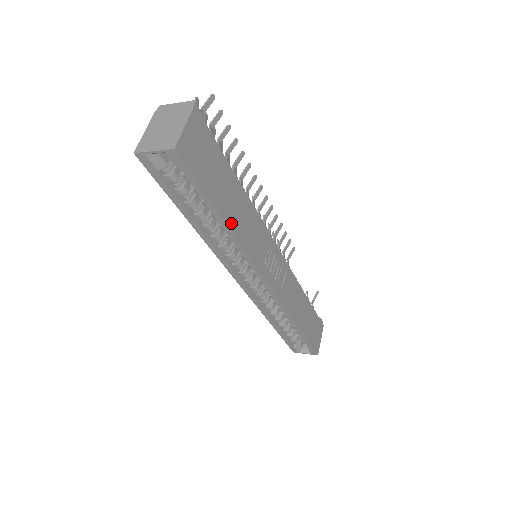
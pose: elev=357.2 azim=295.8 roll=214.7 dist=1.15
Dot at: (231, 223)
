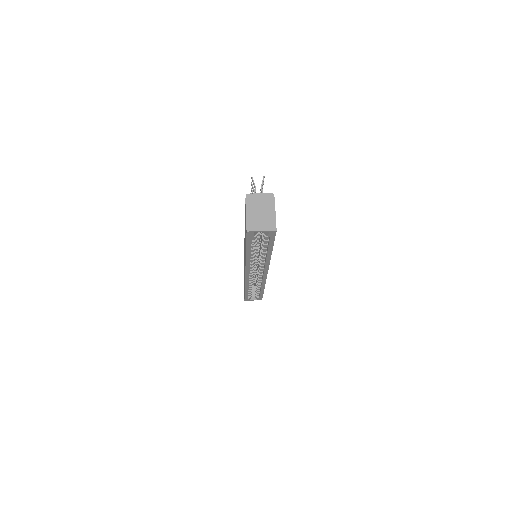
Dot at: occluded
